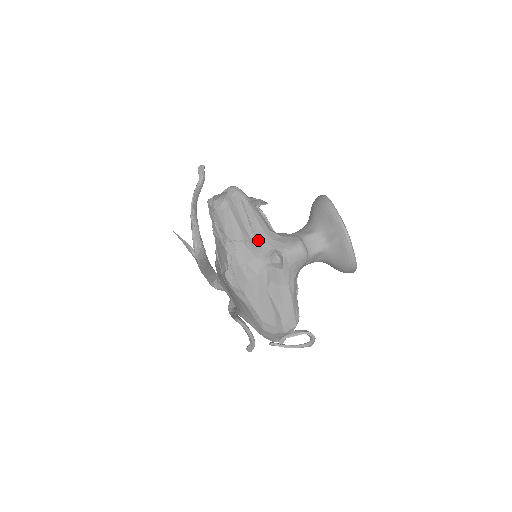
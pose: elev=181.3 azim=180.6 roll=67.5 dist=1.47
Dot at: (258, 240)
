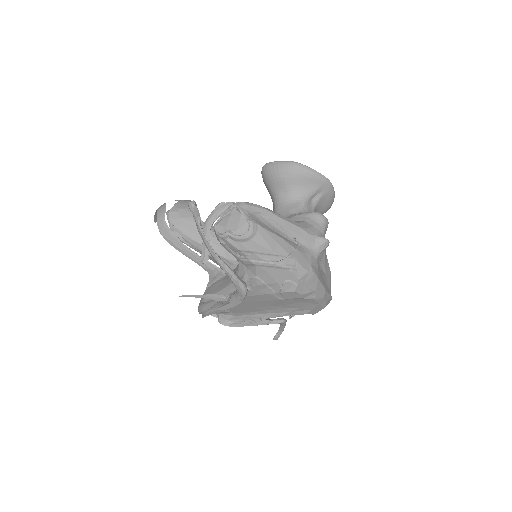
Dot at: (299, 238)
